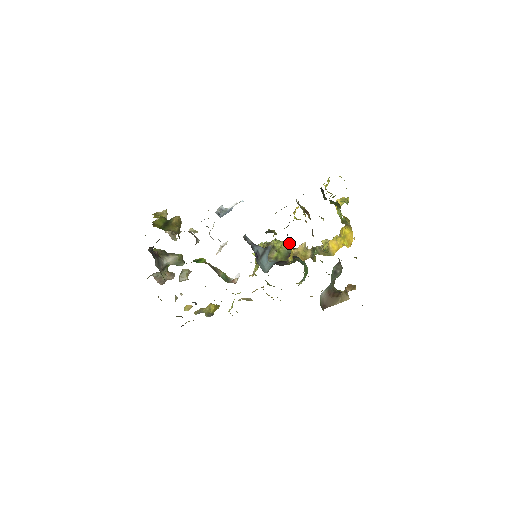
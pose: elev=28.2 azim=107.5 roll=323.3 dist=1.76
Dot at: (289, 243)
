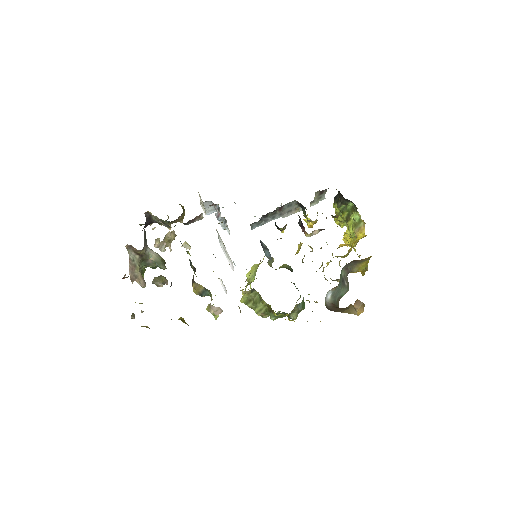
Dot at: occluded
